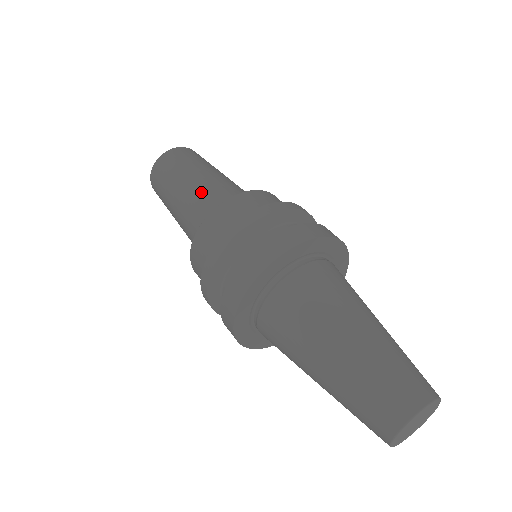
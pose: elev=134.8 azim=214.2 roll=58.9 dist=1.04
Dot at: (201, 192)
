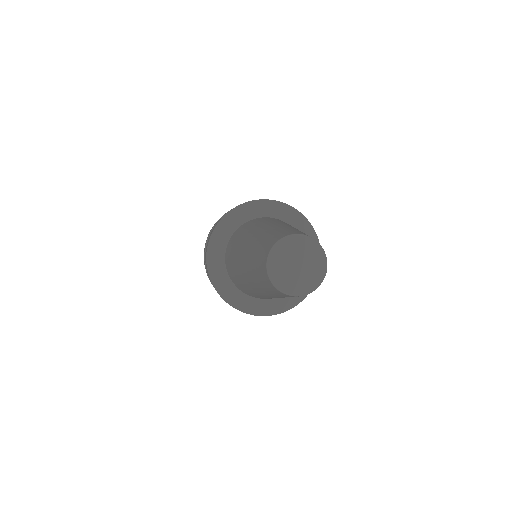
Dot at: occluded
